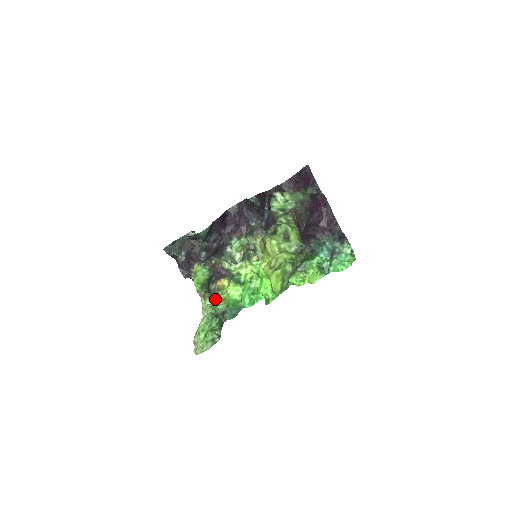
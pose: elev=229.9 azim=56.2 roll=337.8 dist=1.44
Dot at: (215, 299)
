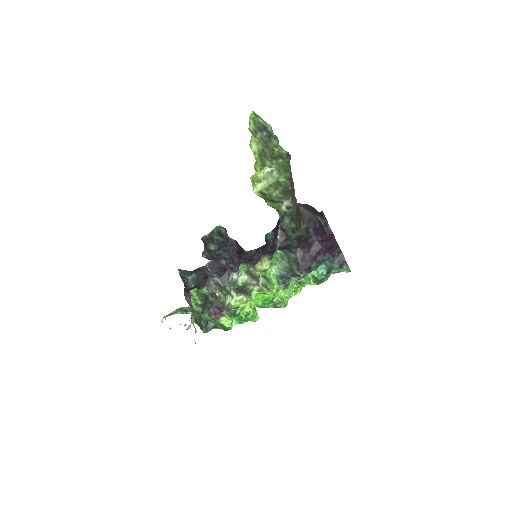
Dot at: occluded
